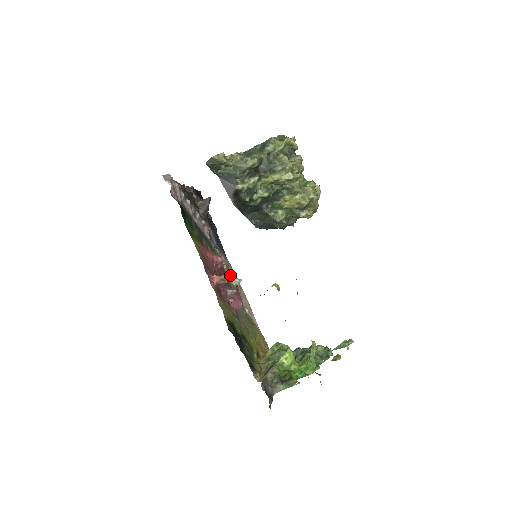
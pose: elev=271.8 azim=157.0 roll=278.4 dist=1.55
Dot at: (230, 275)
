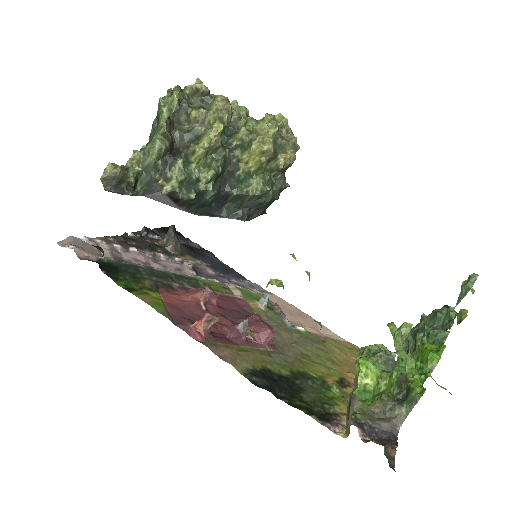
Dot at: (252, 299)
